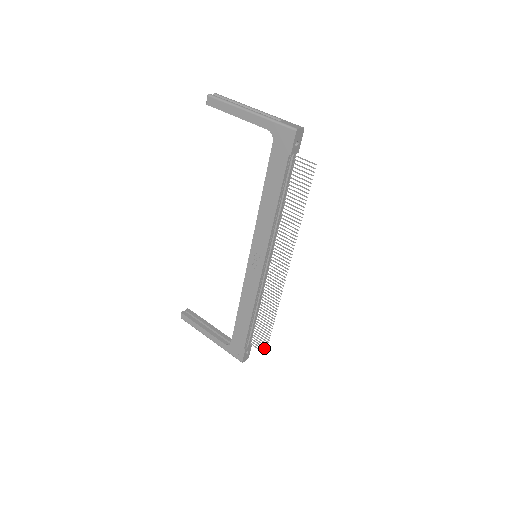
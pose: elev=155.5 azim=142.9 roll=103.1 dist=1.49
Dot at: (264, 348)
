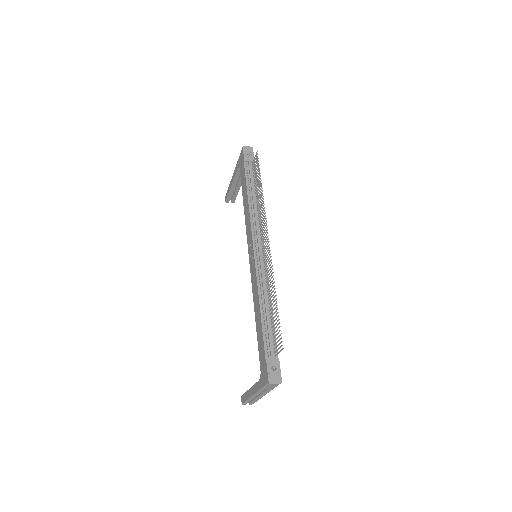
Dot at: (280, 342)
